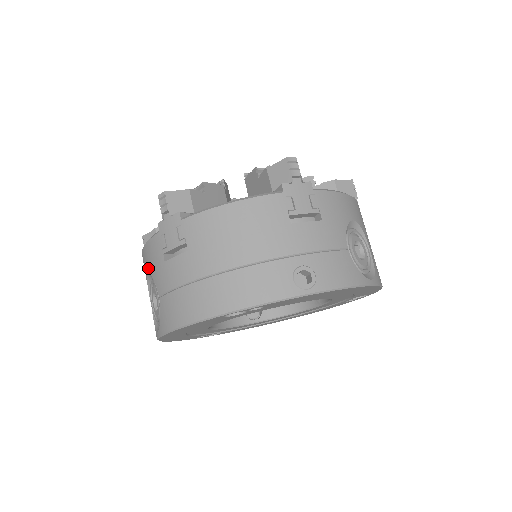
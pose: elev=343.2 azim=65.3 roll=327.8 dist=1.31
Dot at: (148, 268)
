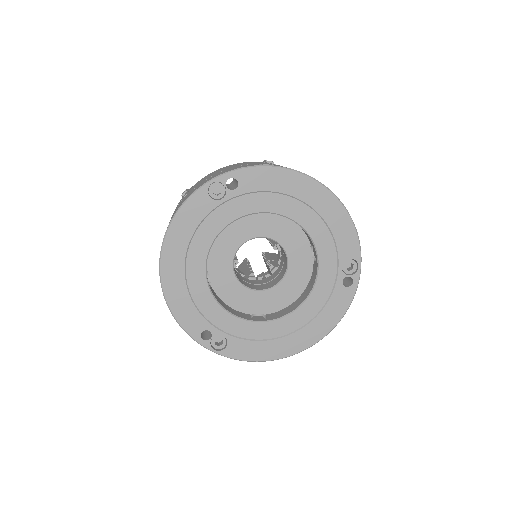
Dot at: occluded
